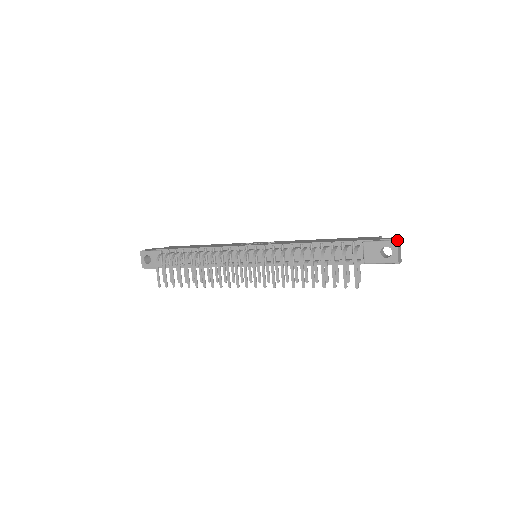
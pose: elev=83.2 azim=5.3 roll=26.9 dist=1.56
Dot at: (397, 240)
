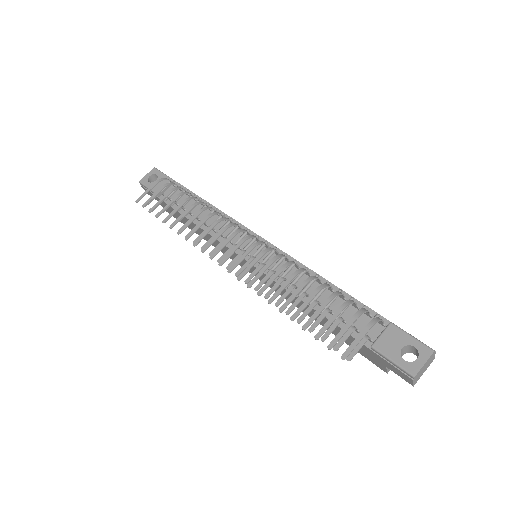
Dot at: occluded
